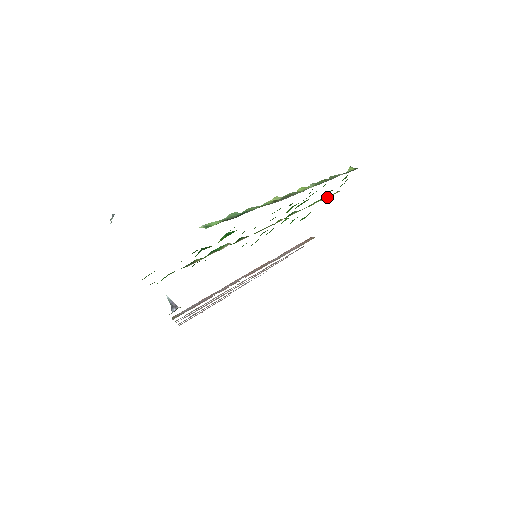
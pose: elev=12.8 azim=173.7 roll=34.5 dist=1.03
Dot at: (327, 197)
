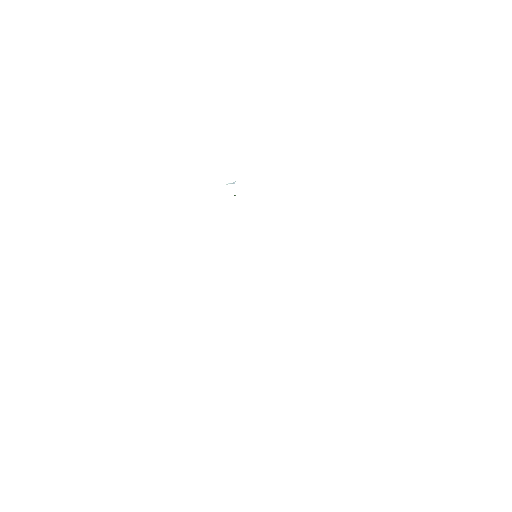
Dot at: occluded
